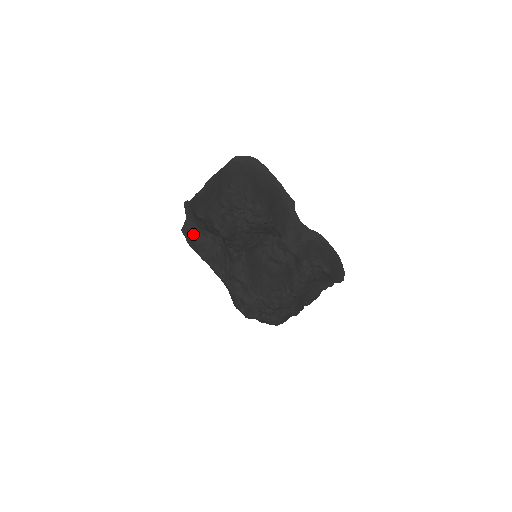
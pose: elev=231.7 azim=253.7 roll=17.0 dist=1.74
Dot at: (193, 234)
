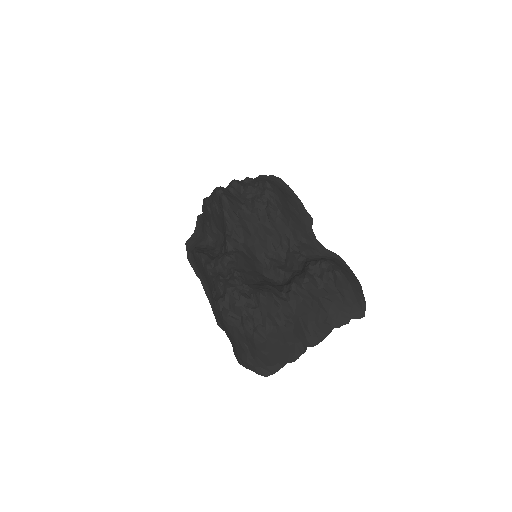
Dot at: (196, 244)
